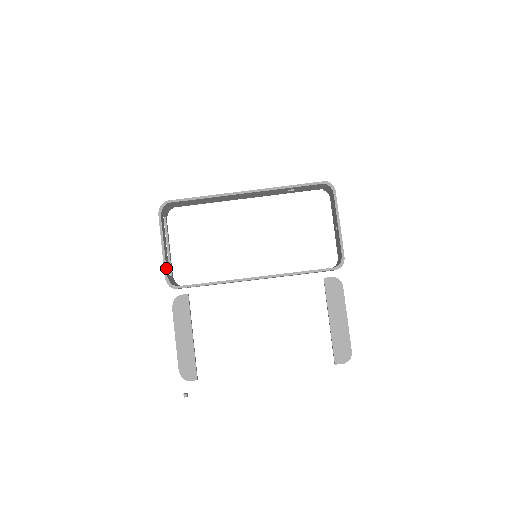
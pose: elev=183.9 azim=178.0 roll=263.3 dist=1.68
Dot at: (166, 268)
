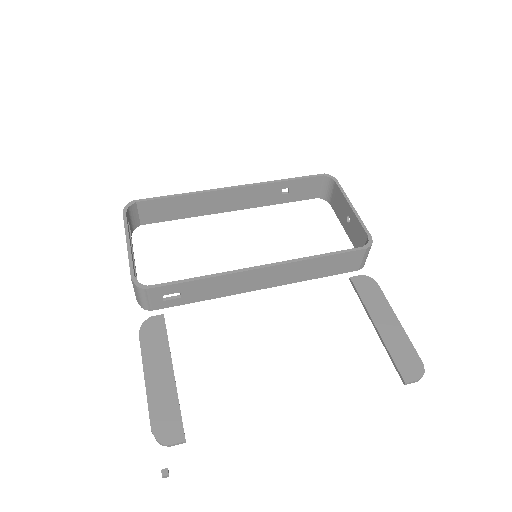
Dot at: (133, 267)
